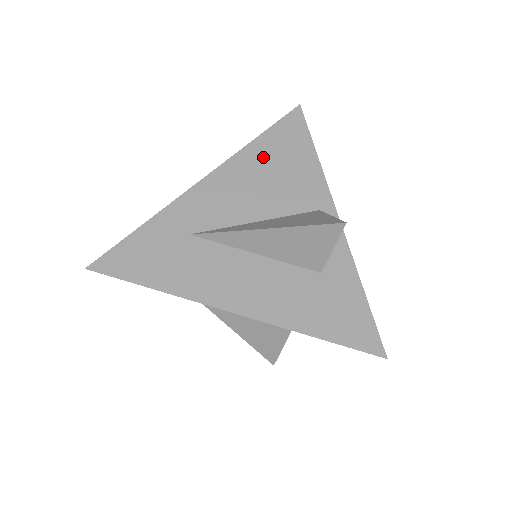
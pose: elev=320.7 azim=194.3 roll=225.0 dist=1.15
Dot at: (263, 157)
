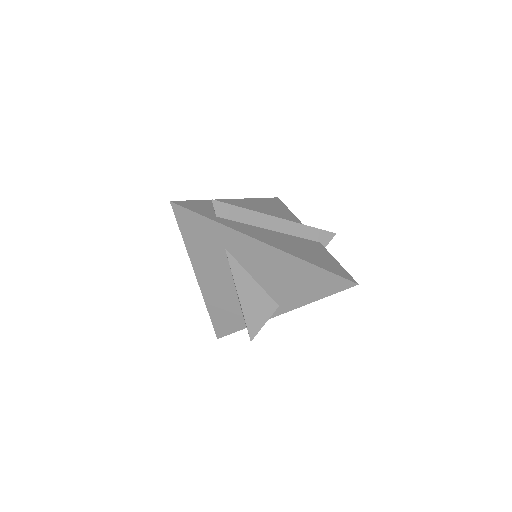
Dot at: (301, 272)
